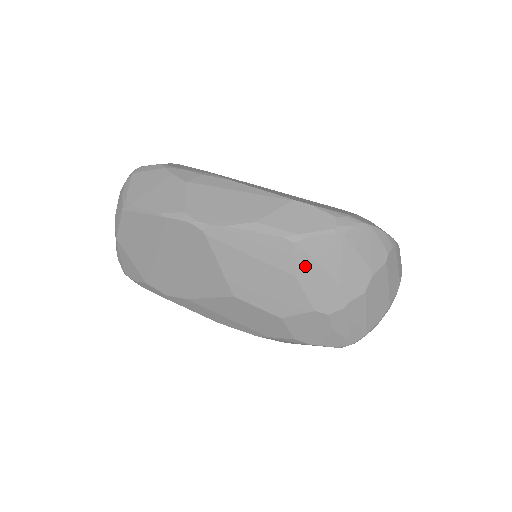
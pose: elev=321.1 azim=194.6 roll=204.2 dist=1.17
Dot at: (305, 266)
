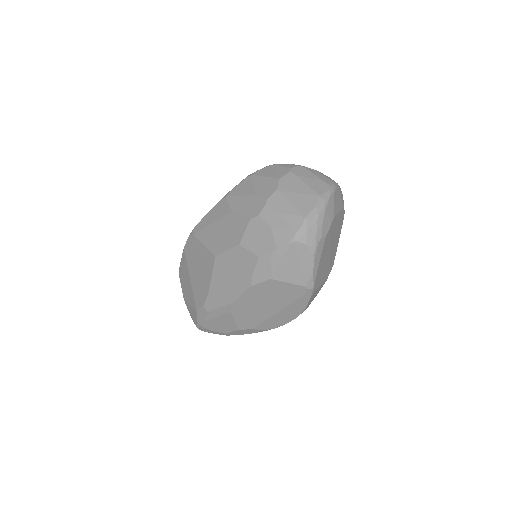
Dot at: (235, 202)
